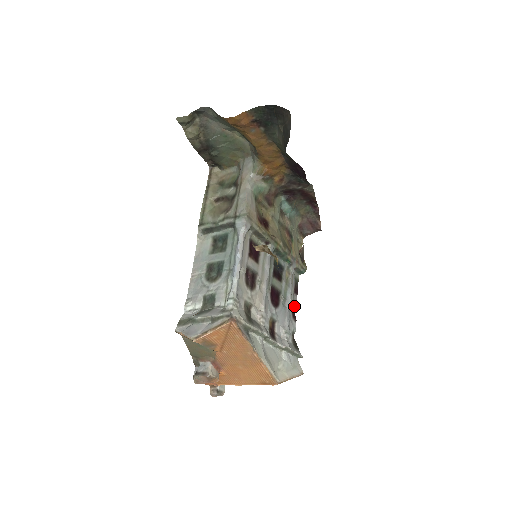
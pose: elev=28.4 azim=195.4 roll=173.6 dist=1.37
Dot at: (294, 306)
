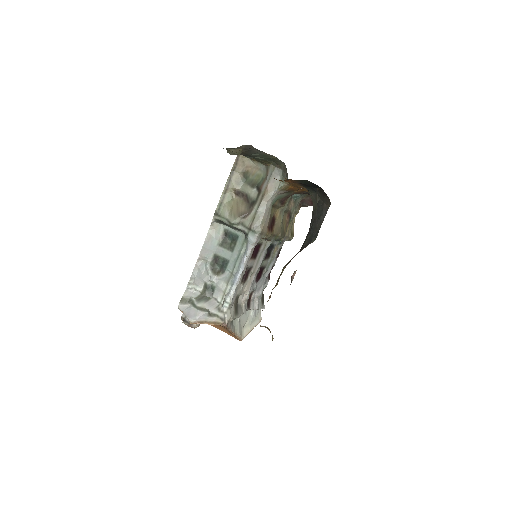
Dot at: (272, 268)
